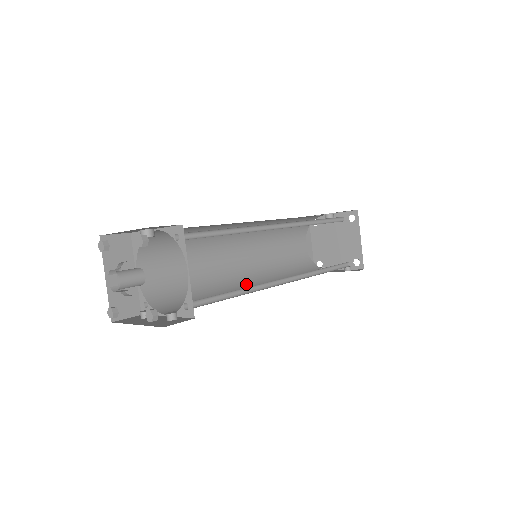
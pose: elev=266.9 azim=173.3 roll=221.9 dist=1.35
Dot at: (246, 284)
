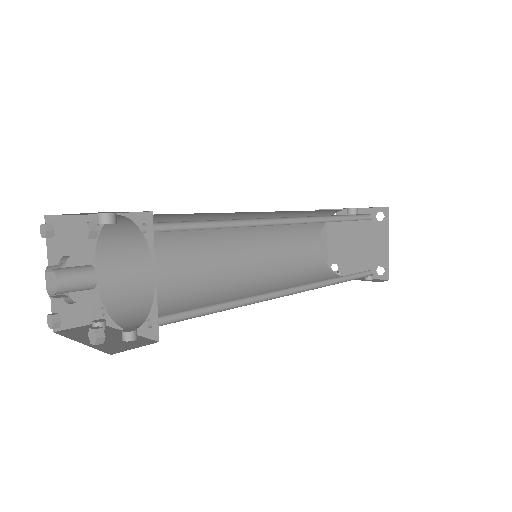
Dot at: (241, 289)
